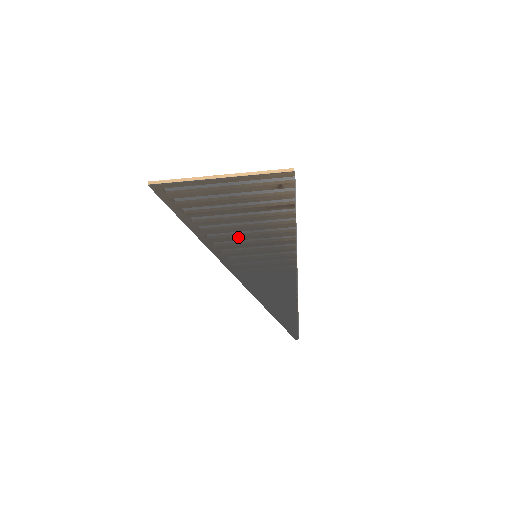
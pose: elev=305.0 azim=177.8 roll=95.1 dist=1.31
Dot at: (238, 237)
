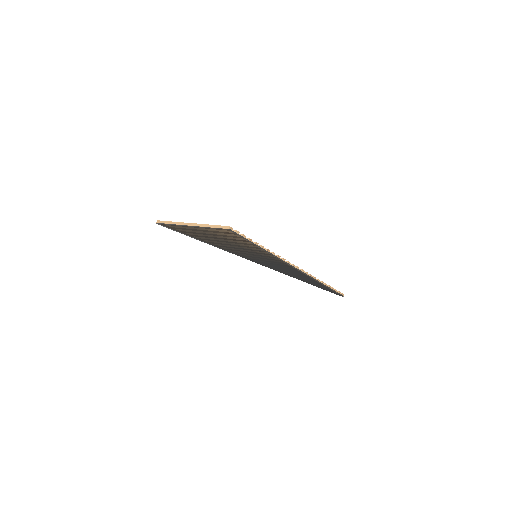
Dot at: (232, 248)
